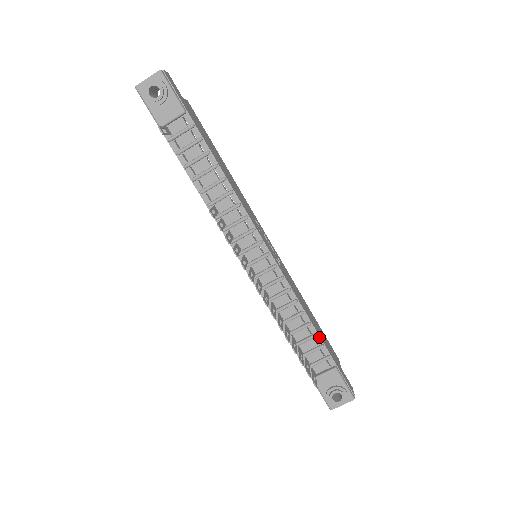
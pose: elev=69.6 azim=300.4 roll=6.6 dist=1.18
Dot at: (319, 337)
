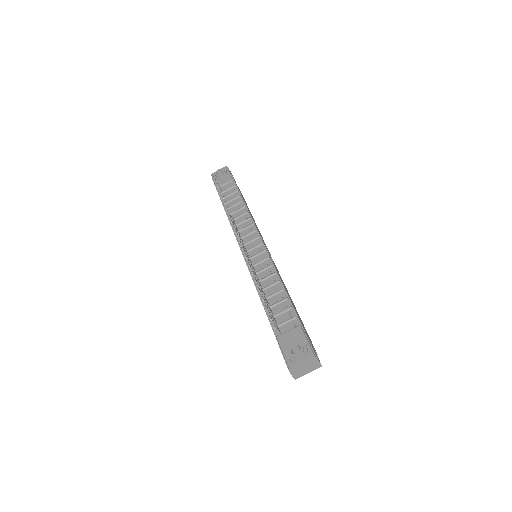
Dot at: (290, 301)
